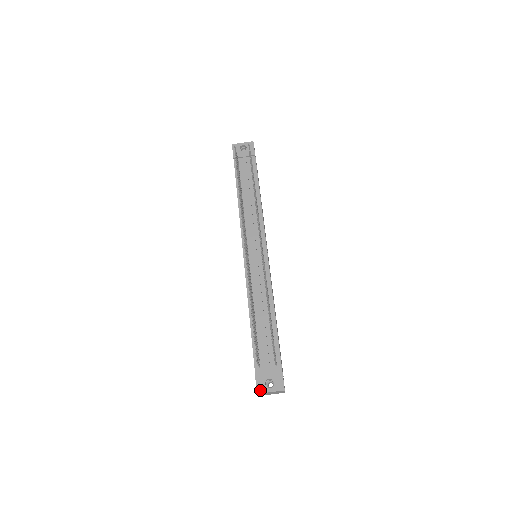
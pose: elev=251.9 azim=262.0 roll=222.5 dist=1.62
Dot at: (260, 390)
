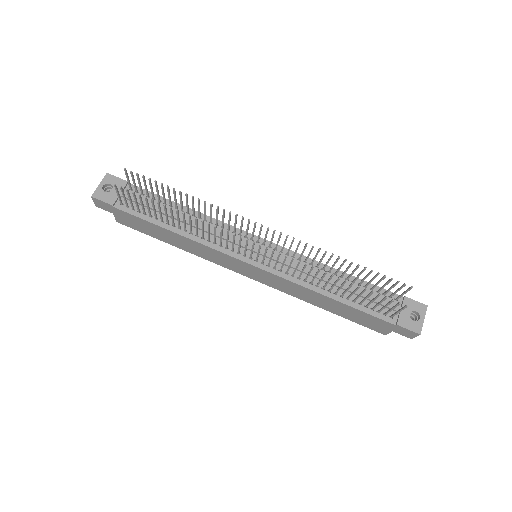
Dot at: (418, 329)
